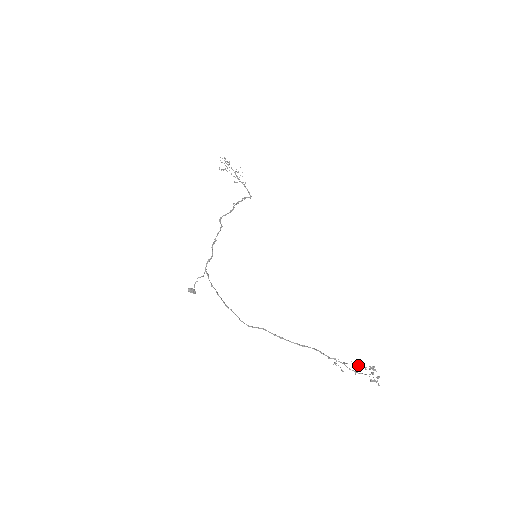
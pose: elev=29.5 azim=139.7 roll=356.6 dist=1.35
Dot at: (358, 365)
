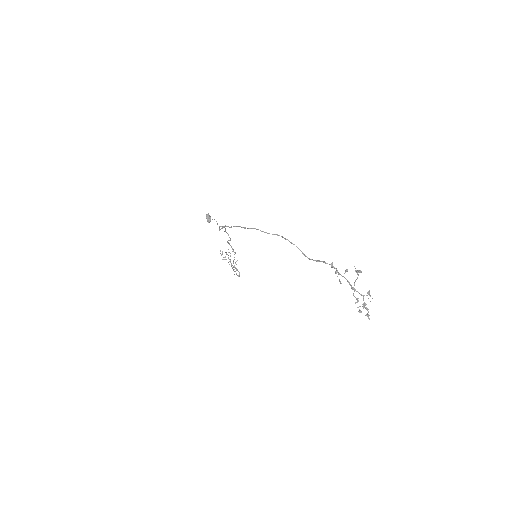
Dot at: (360, 271)
